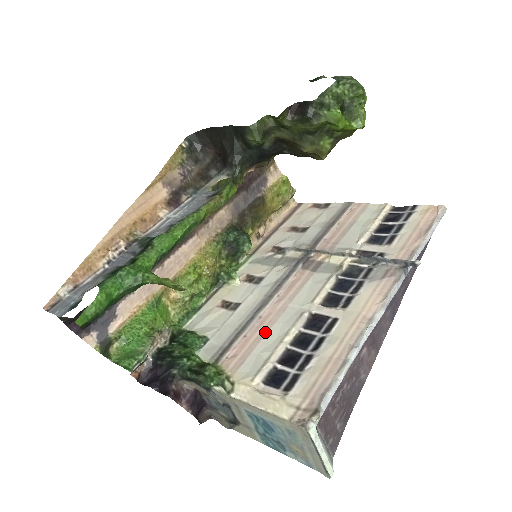
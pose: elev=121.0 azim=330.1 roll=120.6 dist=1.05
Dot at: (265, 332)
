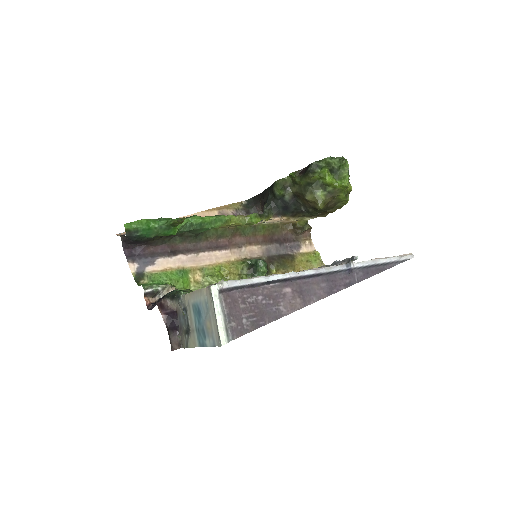
Dot at: occluded
